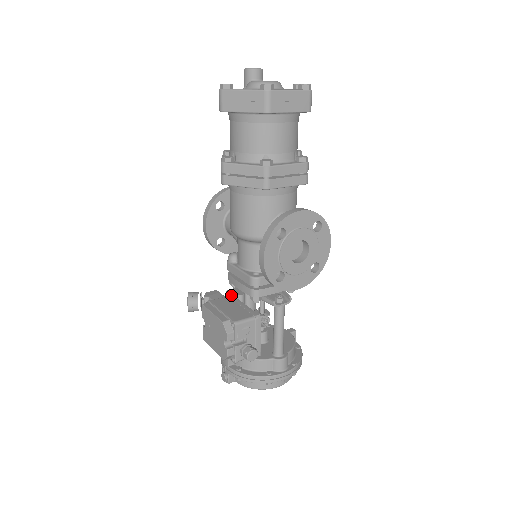
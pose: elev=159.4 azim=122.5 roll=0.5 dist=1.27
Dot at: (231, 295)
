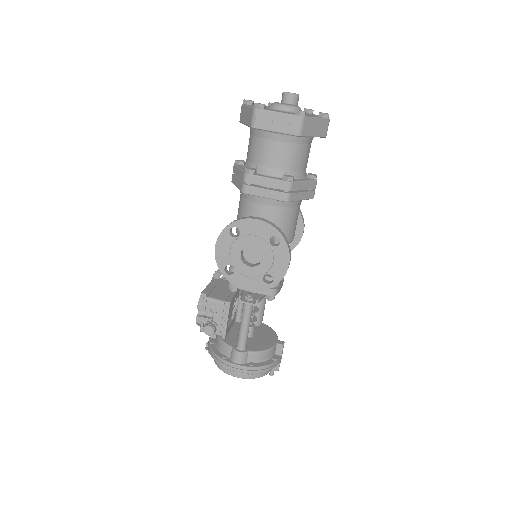
Dot at: occluded
